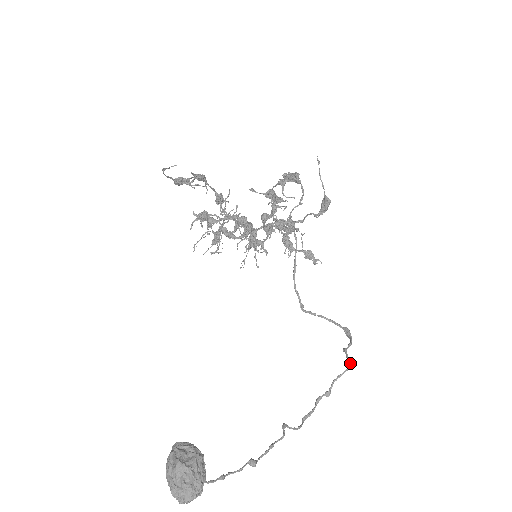
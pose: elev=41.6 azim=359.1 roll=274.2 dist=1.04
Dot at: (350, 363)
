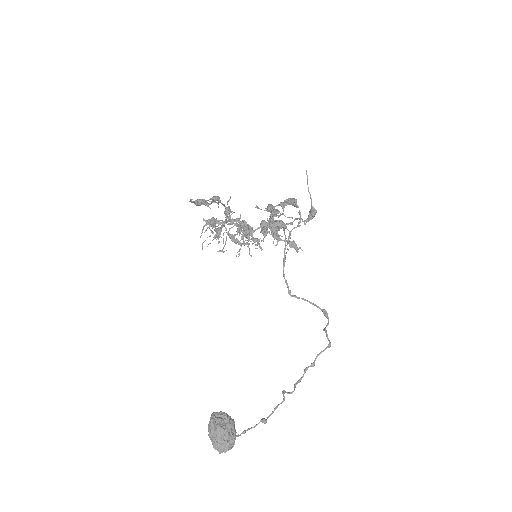
Dot at: (330, 342)
